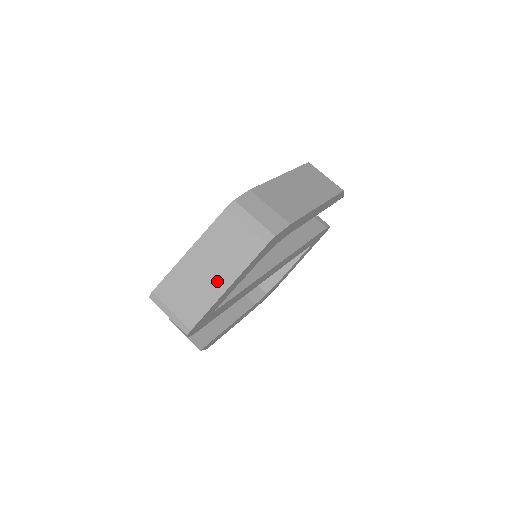
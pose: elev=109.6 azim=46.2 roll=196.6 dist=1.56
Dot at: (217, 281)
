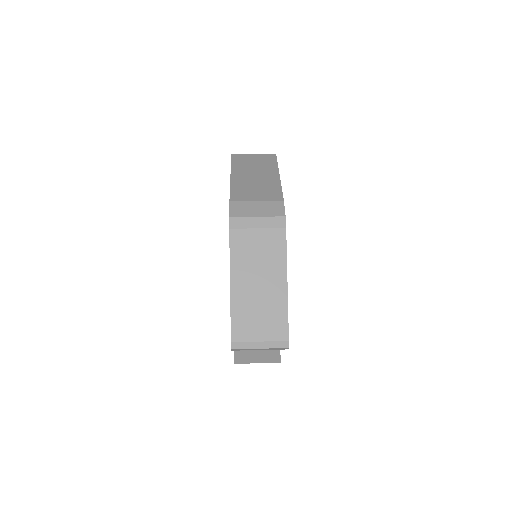
Dot at: (274, 287)
